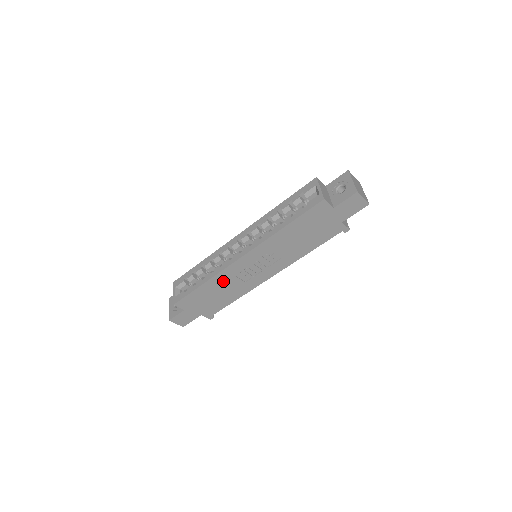
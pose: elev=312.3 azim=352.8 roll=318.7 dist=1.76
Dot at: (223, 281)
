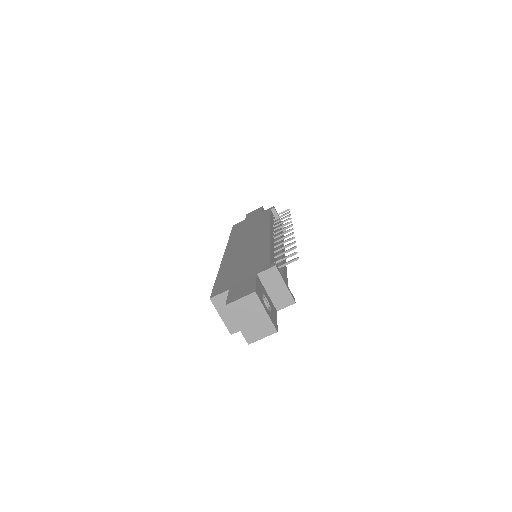
Dot at: occluded
